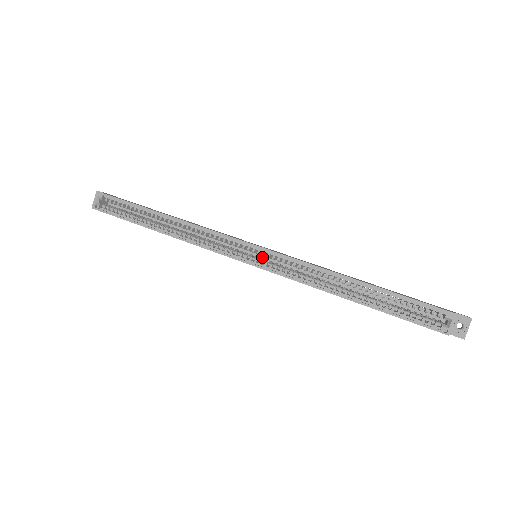
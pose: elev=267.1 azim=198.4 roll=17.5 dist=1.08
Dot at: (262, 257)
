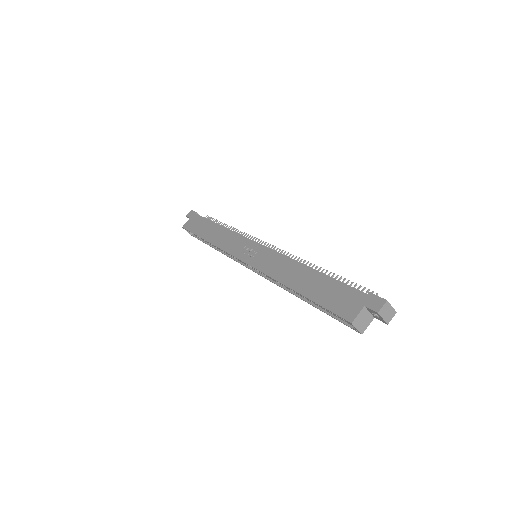
Dot at: occluded
